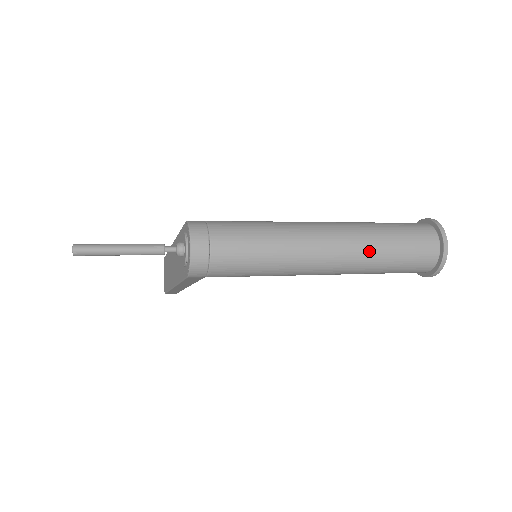
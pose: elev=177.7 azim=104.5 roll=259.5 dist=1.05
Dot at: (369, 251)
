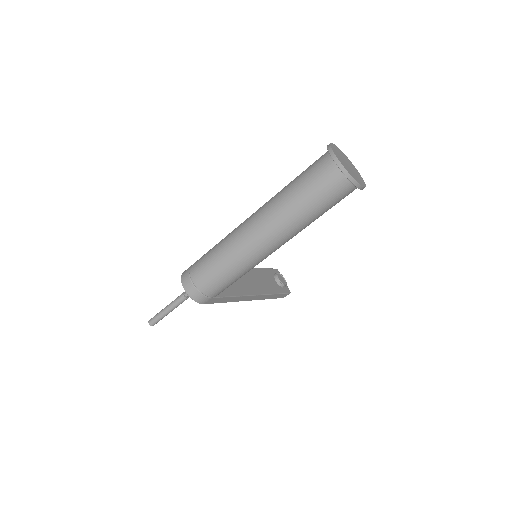
Dot at: (284, 213)
